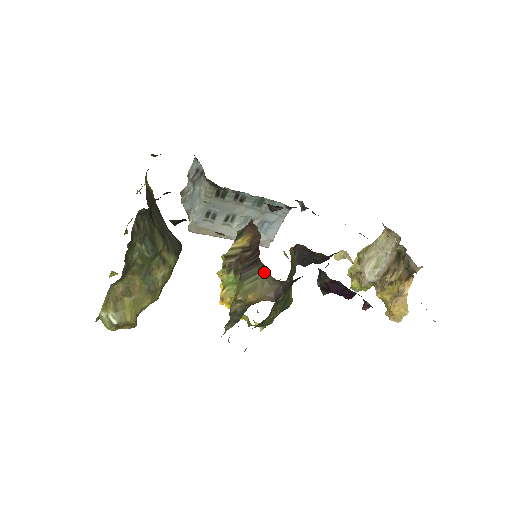
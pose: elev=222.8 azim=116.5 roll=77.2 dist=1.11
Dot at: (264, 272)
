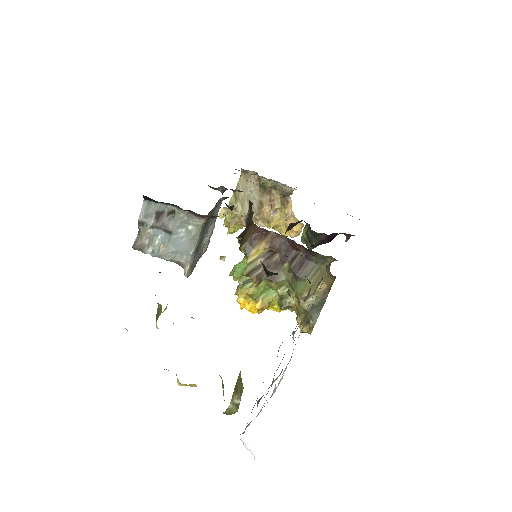
Dot at: (323, 261)
